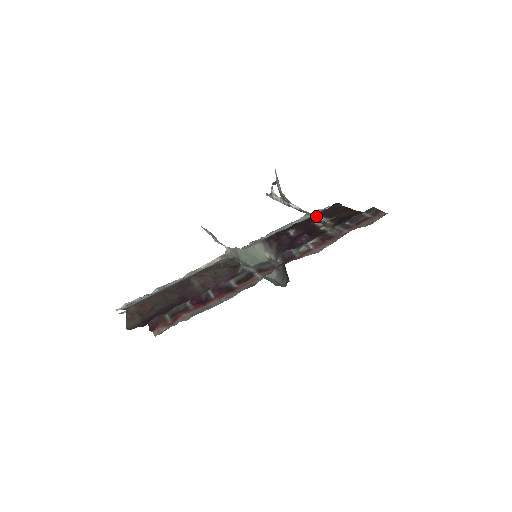
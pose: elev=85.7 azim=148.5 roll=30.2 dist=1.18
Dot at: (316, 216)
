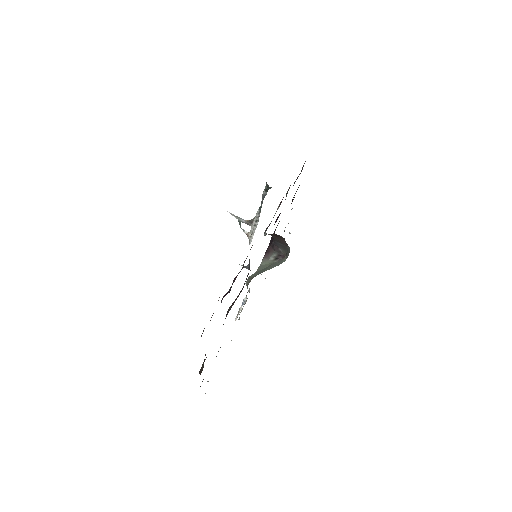
Dot at: (263, 192)
